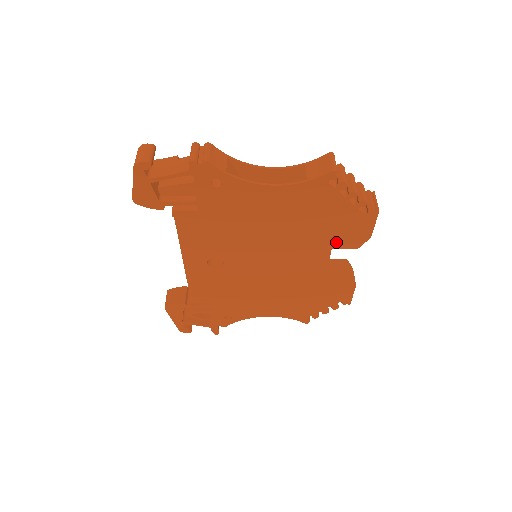
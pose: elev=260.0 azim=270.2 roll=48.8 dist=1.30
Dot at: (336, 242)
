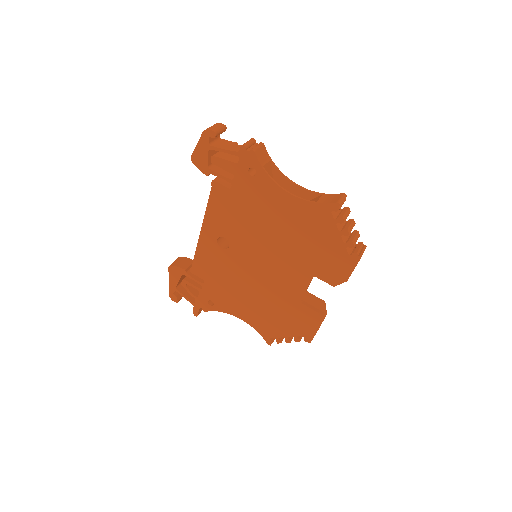
Dot at: (319, 271)
